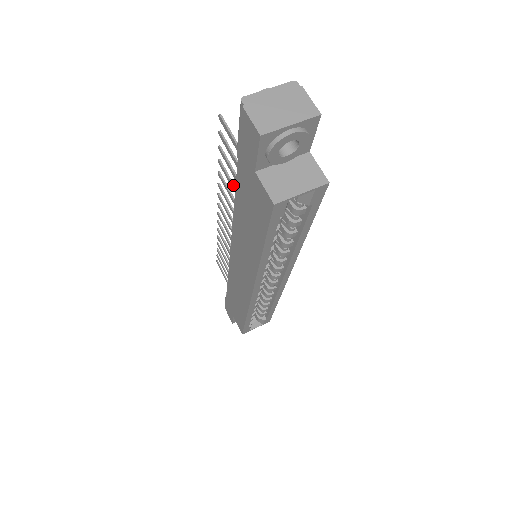
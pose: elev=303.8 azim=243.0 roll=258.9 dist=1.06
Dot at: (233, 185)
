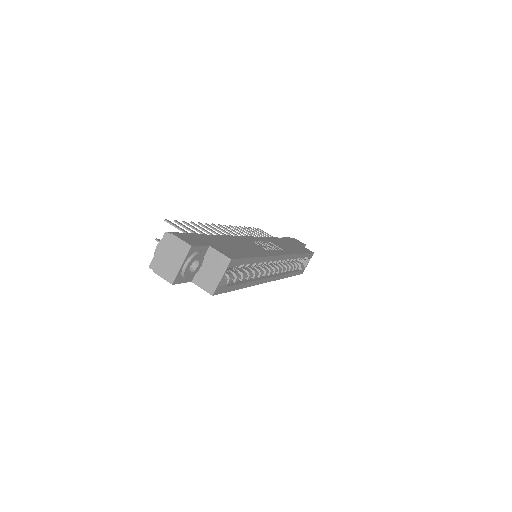
Dot at: occluded
